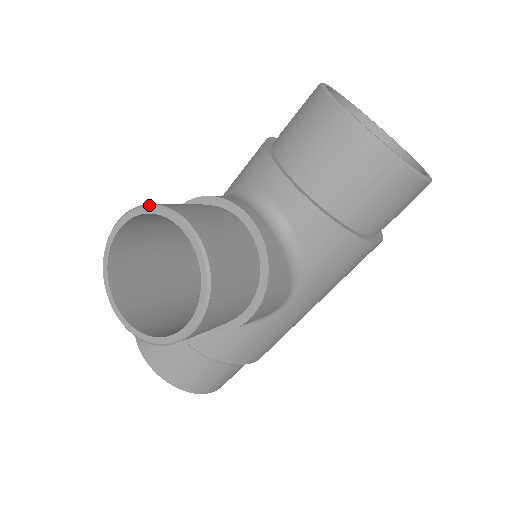
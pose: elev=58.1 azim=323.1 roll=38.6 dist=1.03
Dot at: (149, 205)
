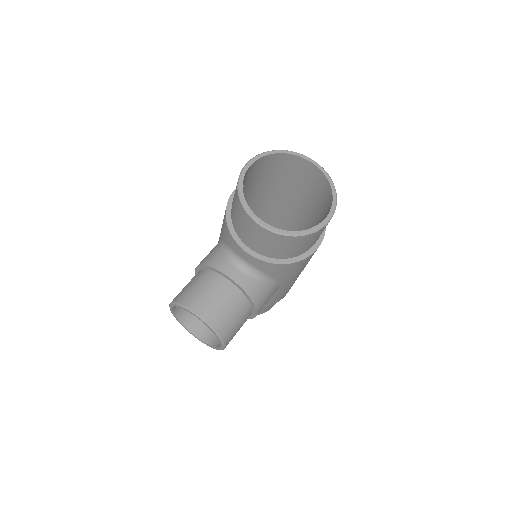
Dot at: (178, 304)
